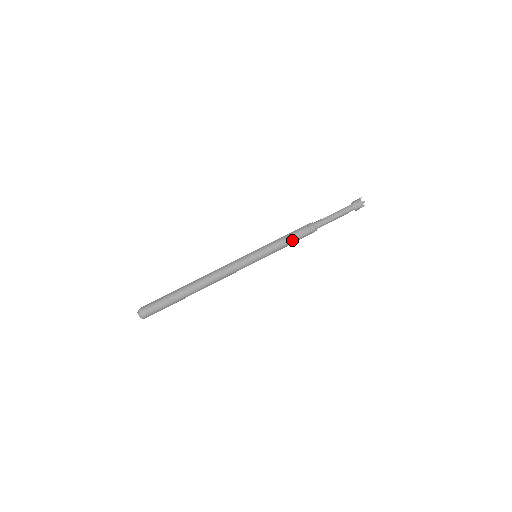
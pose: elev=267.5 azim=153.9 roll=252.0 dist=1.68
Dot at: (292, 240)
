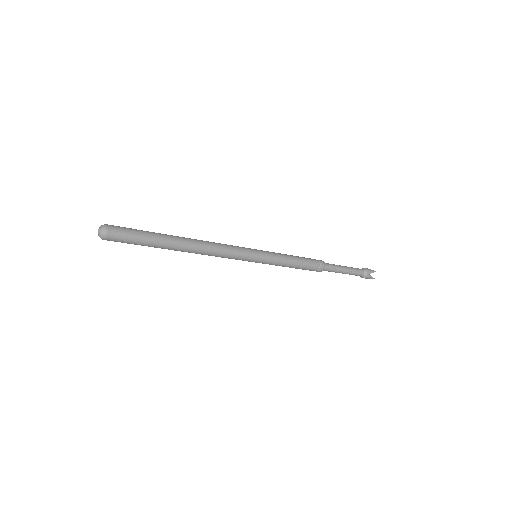
Dot at: (295, 268)
